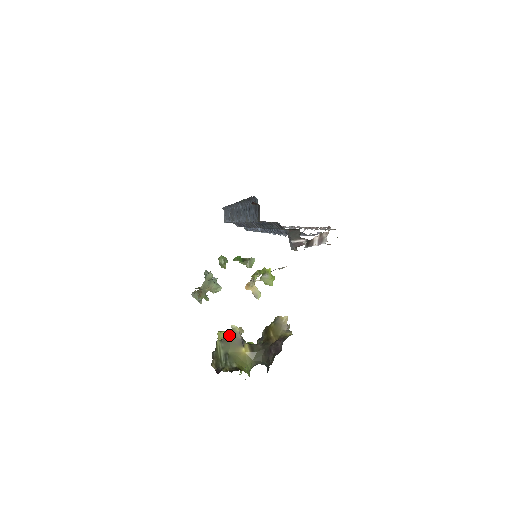
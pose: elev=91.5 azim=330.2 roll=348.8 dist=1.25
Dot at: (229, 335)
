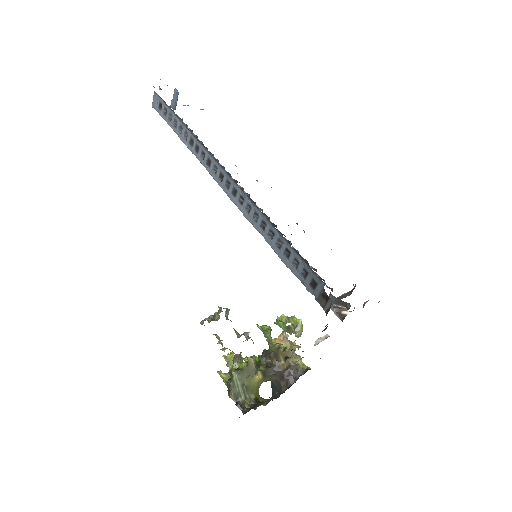
Dot at: (246, 368)
